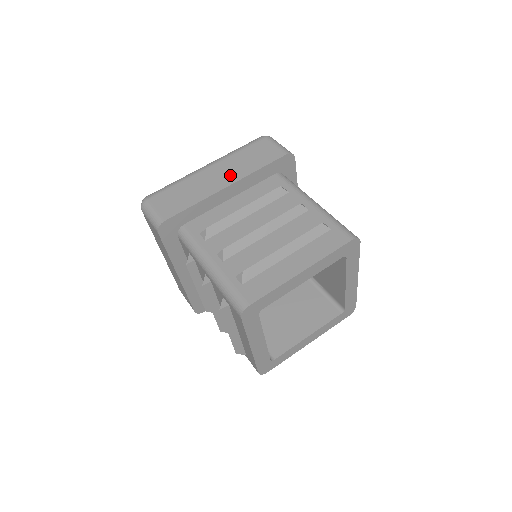
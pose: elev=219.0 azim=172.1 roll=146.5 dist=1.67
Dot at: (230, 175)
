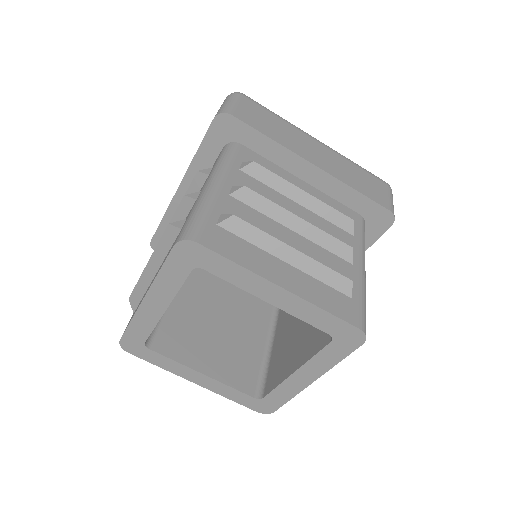
Dot at: occluded
